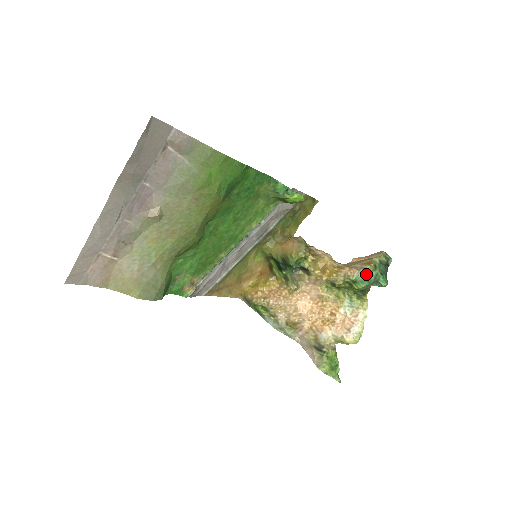
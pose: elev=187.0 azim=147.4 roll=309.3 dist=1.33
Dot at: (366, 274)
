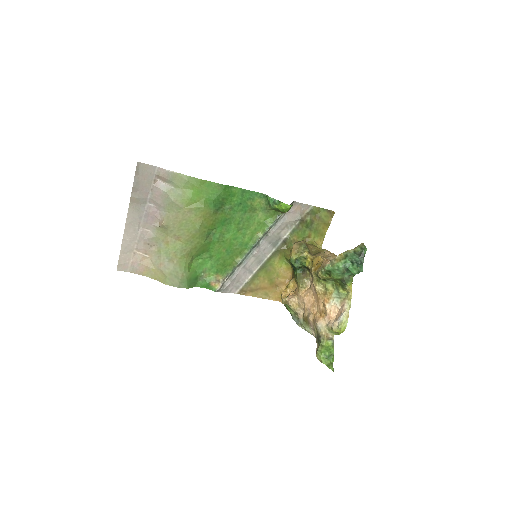
Dot at: (334, 262)
